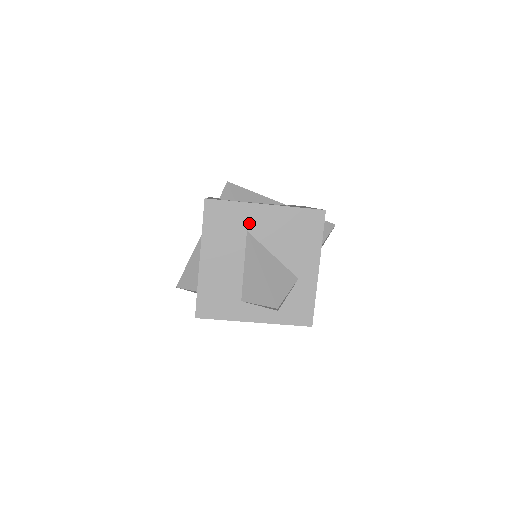
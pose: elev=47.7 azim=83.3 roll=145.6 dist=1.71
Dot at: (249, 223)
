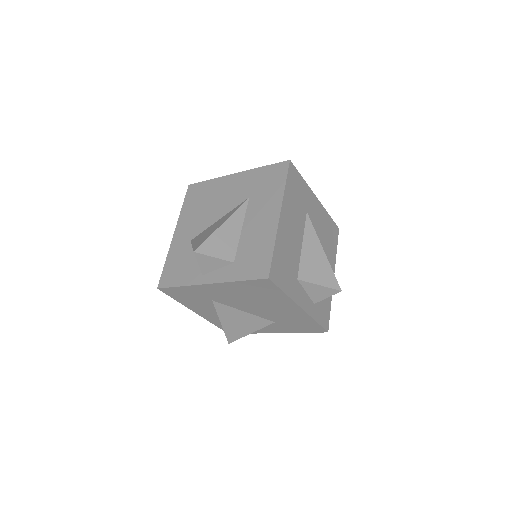
Dot at: (308, 206)
